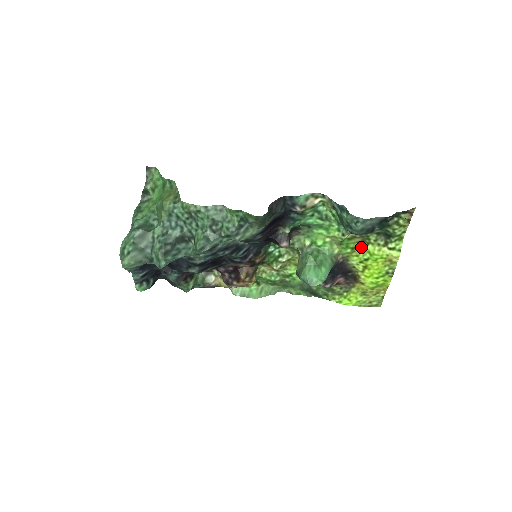
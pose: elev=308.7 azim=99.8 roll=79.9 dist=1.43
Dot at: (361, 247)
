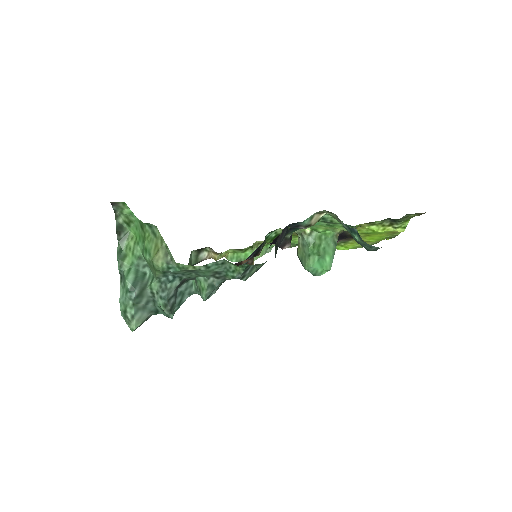
Dot at: (364, 226)
